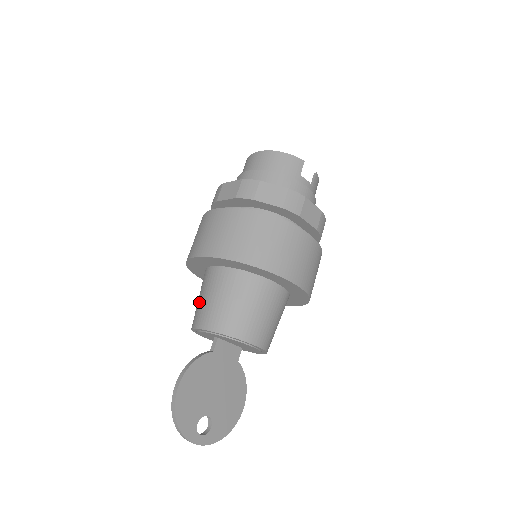
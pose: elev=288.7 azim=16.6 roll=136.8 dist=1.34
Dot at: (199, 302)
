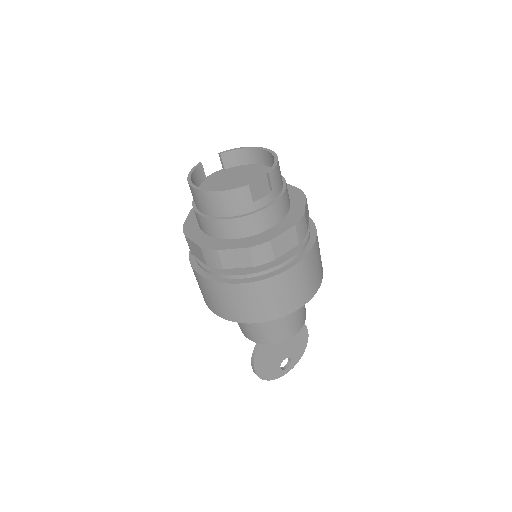
Dot at: occluded
